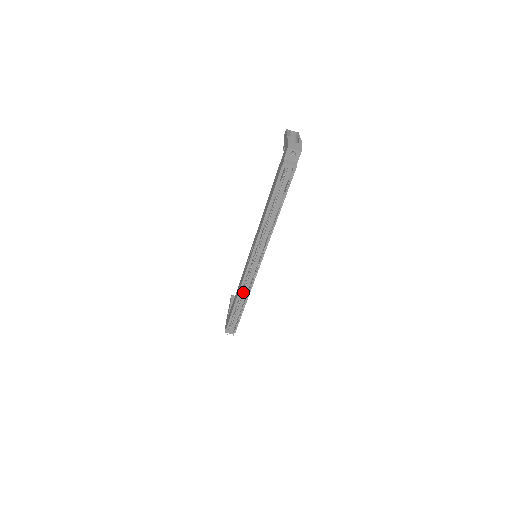
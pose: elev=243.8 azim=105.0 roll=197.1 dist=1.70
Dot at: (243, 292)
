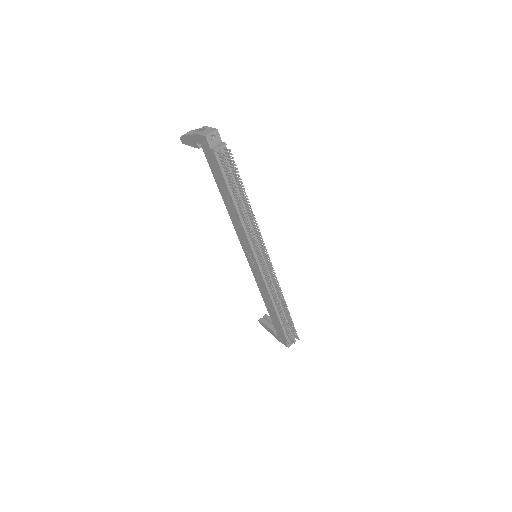
Dot at: occluded
